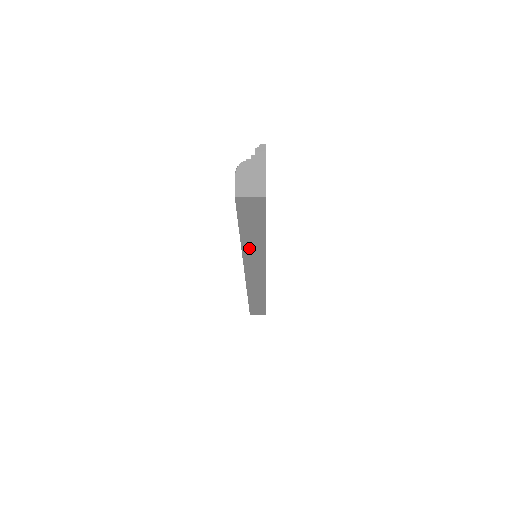
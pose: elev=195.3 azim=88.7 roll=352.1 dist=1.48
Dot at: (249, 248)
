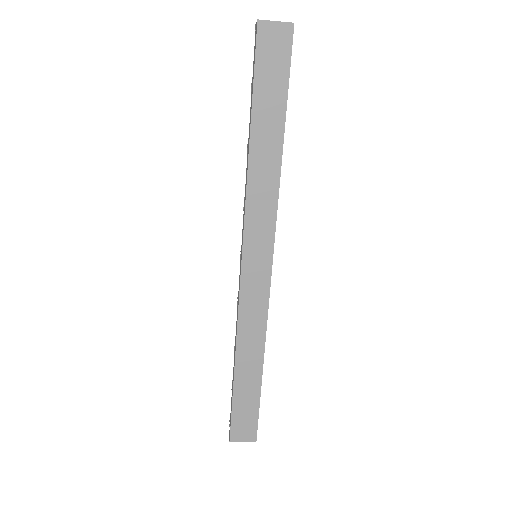
Dot at: (258, 172)
